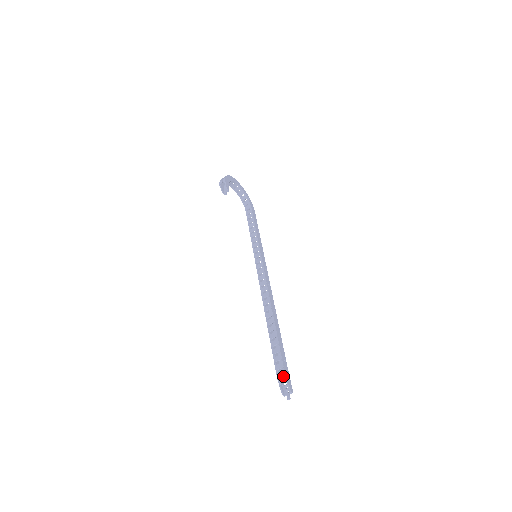
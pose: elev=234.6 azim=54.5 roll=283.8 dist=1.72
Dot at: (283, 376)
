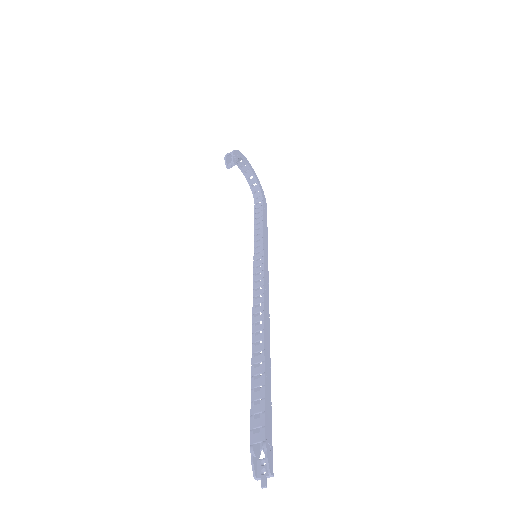
Dot at: (261, 441)
